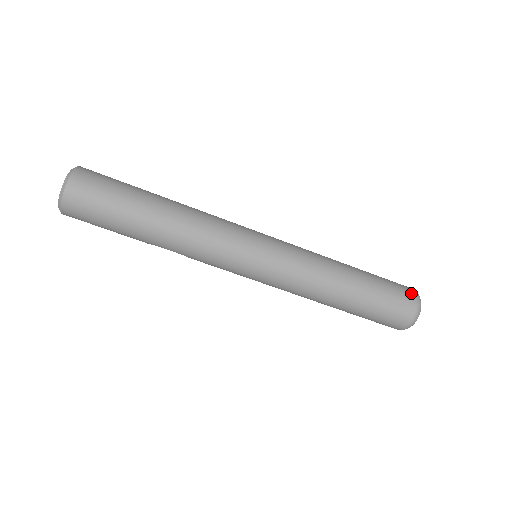
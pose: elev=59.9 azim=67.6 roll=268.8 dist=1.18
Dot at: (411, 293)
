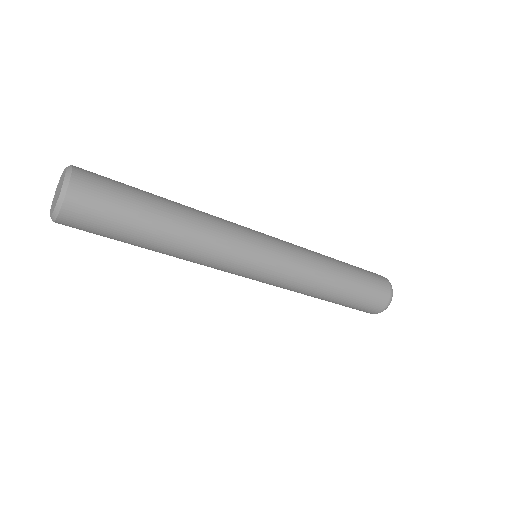
Dot at: (379, 309)
